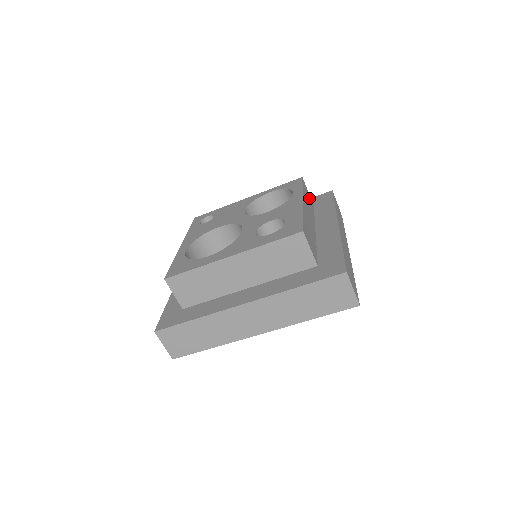
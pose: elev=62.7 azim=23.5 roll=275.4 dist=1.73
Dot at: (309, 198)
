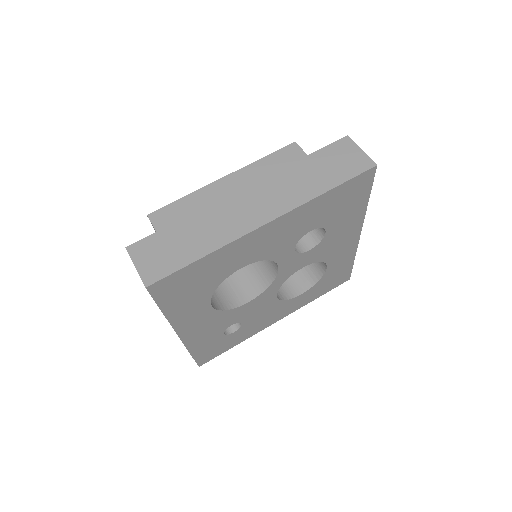
Dot at: occluded
